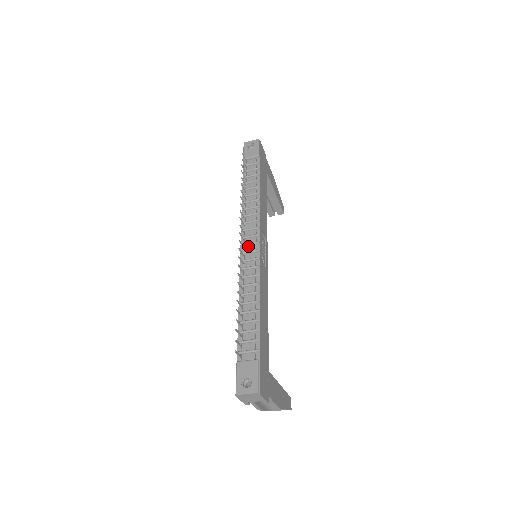
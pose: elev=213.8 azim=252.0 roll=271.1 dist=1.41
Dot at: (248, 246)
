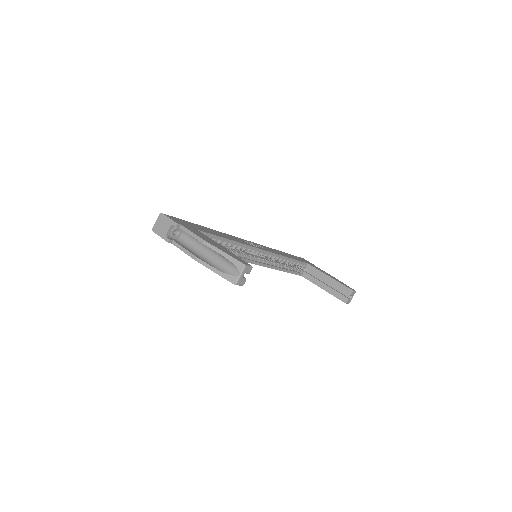
Dot at: occluded
